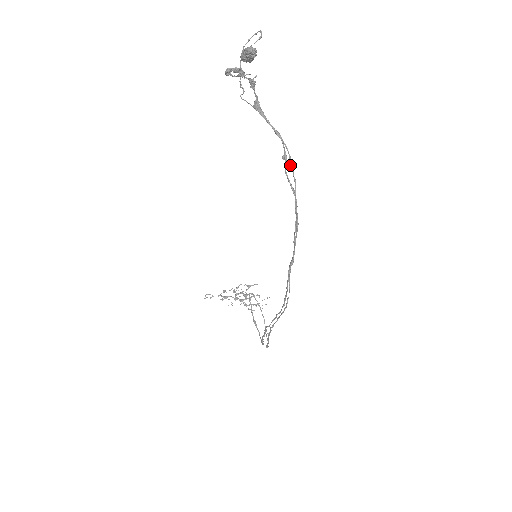
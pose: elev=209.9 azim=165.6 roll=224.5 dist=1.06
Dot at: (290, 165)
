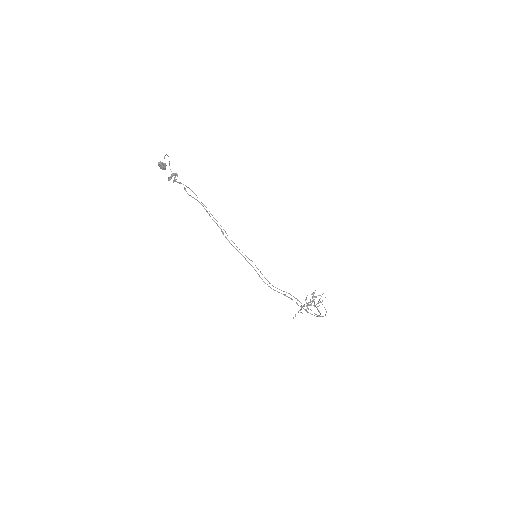
Dot at: (191, 190)
